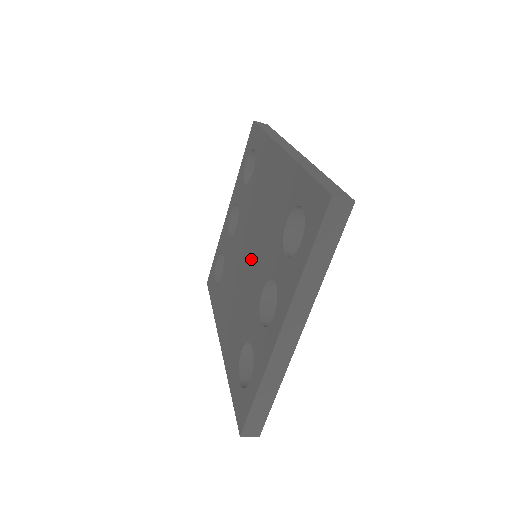
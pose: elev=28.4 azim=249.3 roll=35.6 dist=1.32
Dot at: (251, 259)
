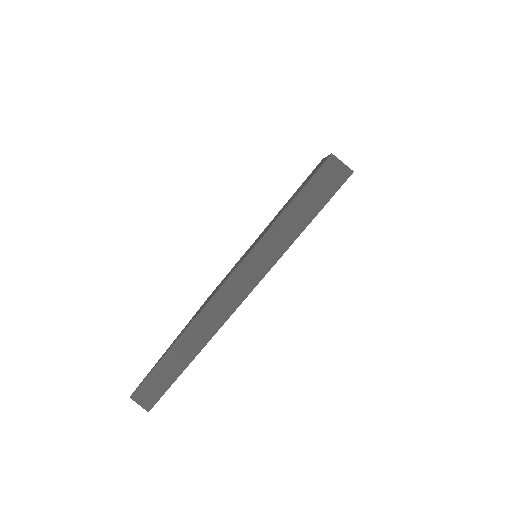
Dot at: occluded
